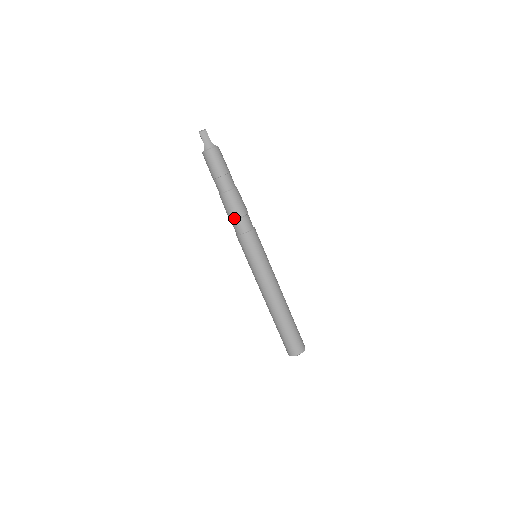
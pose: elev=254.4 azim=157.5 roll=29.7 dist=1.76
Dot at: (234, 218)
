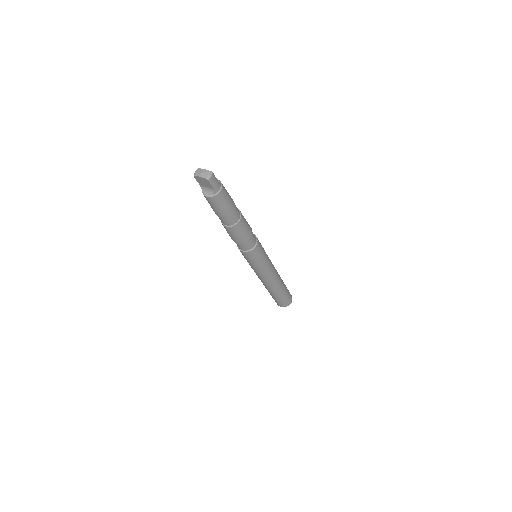
Dot at: (246, 240)
